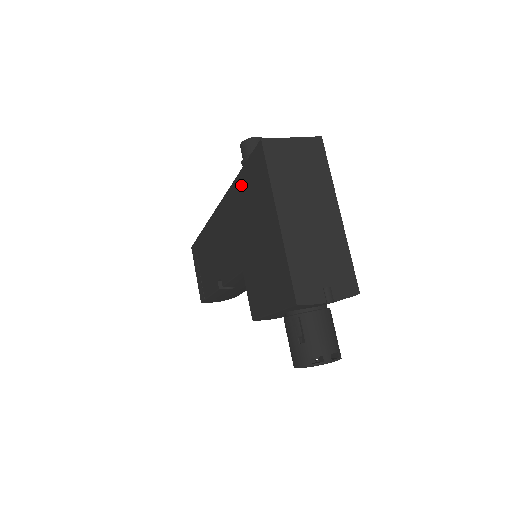
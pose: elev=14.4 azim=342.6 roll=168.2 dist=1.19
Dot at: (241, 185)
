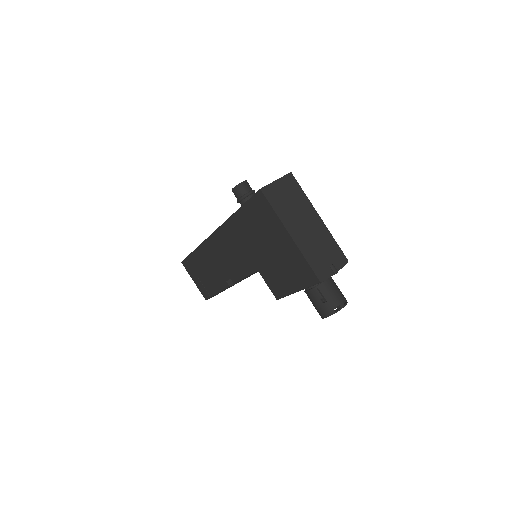
Dot at: (243, 217)
